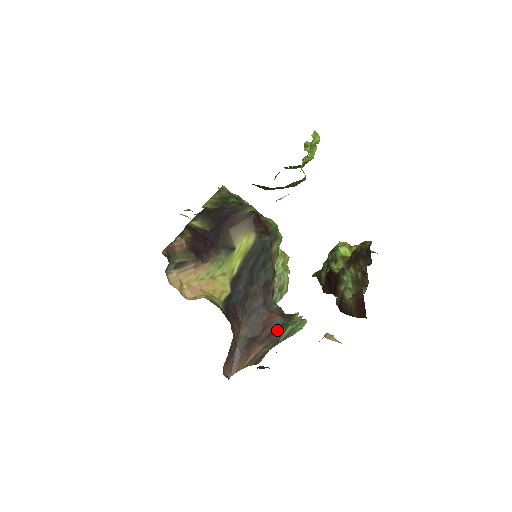
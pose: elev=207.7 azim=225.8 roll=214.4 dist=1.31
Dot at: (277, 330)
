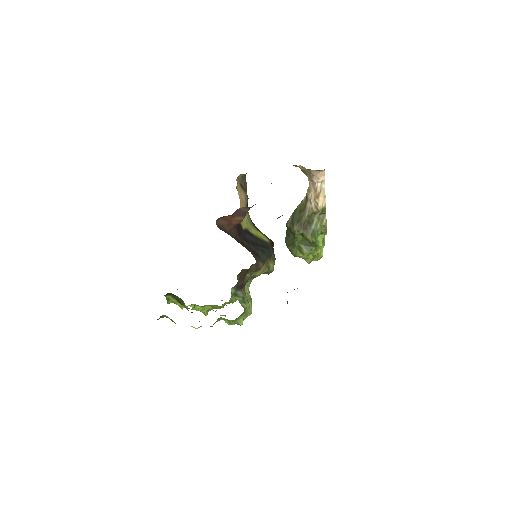
Dot at: occluded
